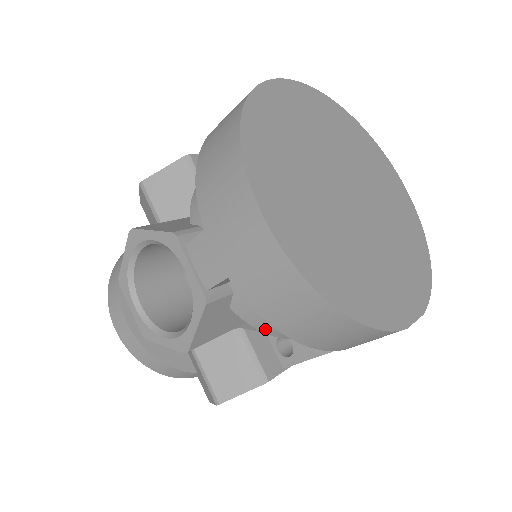
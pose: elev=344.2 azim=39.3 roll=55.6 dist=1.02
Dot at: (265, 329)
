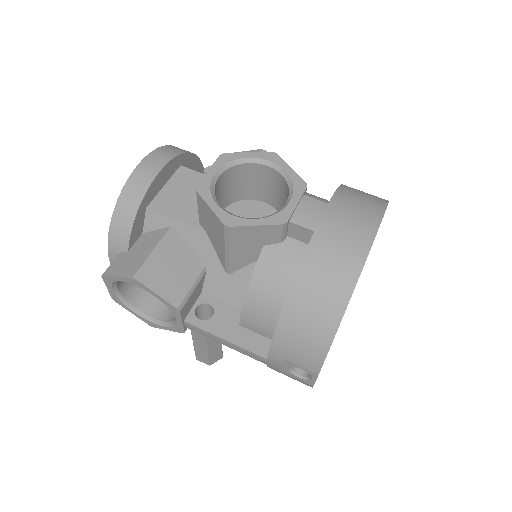
Dot at: (256, 280)
